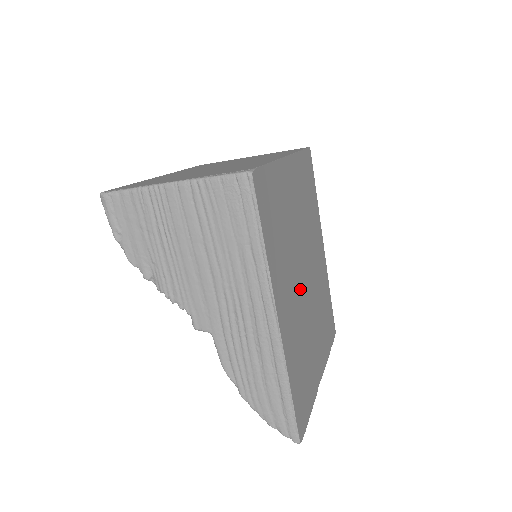
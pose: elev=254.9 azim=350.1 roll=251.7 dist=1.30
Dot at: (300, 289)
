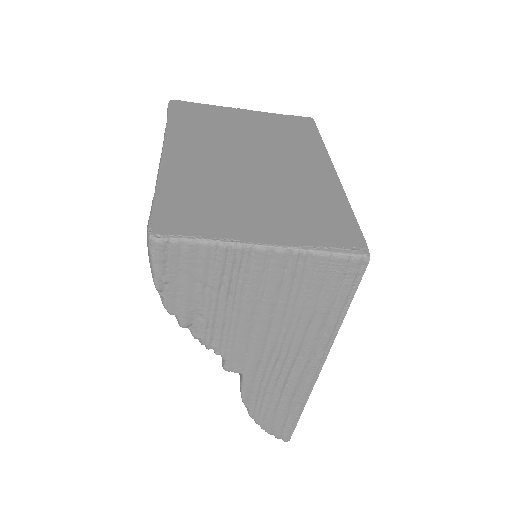
Dot at: occluded
